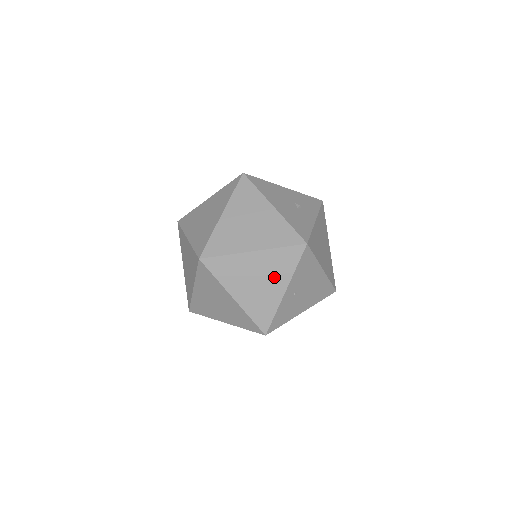
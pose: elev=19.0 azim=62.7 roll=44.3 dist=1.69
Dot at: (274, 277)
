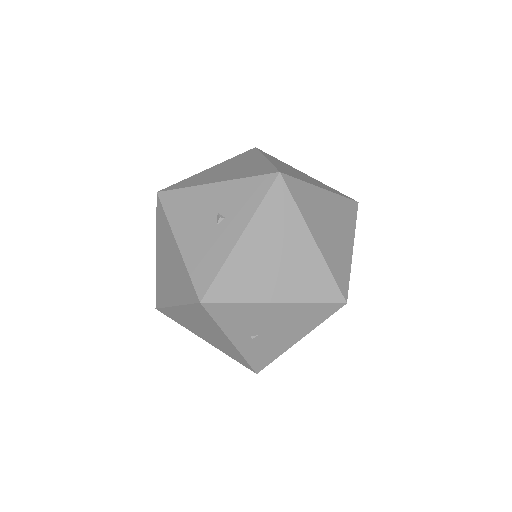
Dot at: (211, 329)
